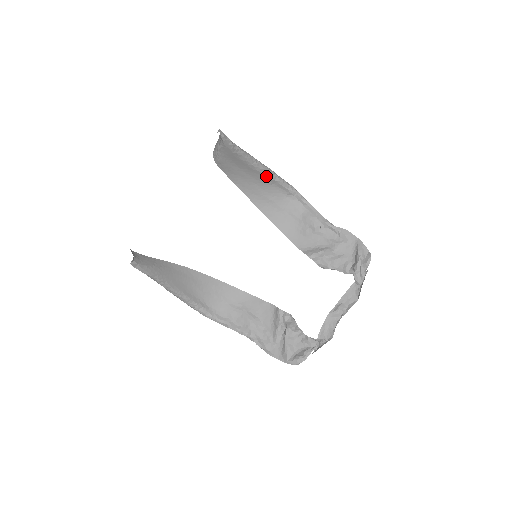
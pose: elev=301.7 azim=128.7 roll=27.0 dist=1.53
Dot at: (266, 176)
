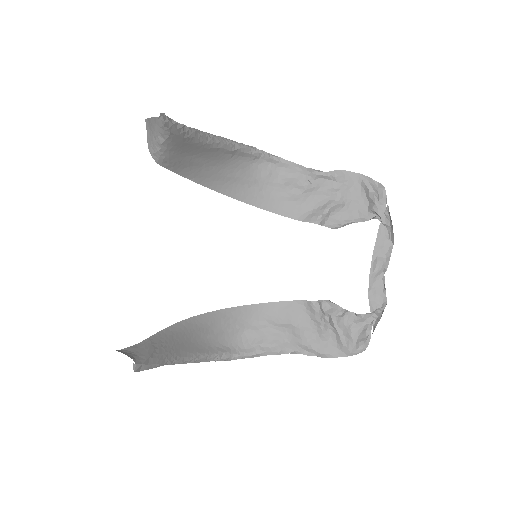
Dot at: (224, 150)
